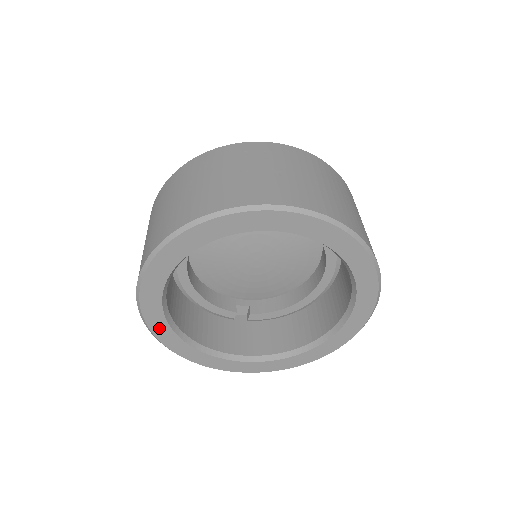
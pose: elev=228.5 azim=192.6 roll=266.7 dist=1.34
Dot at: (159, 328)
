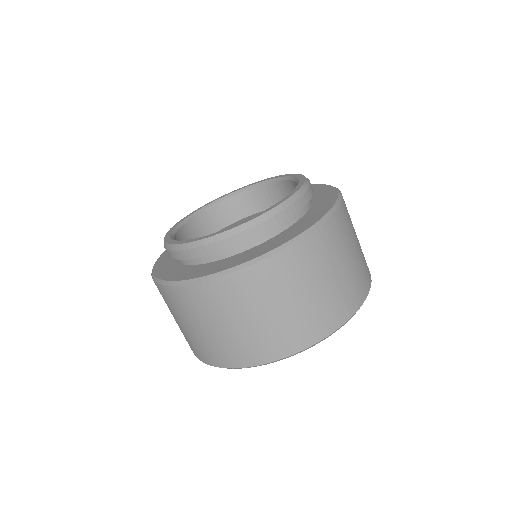
Dot at: occluded
